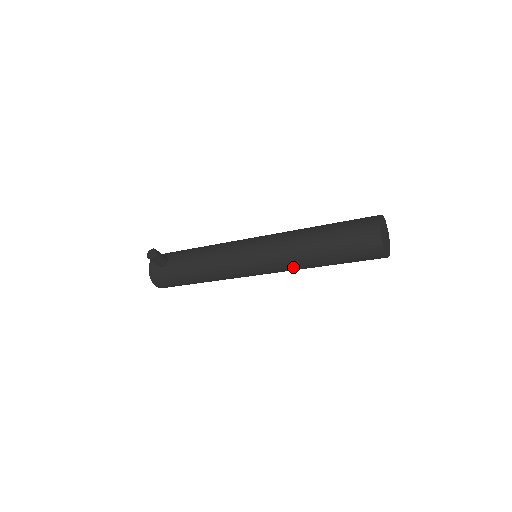
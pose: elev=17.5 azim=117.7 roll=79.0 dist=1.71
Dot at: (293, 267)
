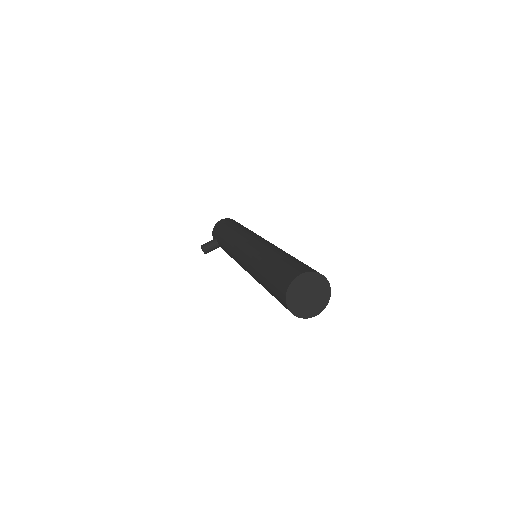
Dot at: occluded
